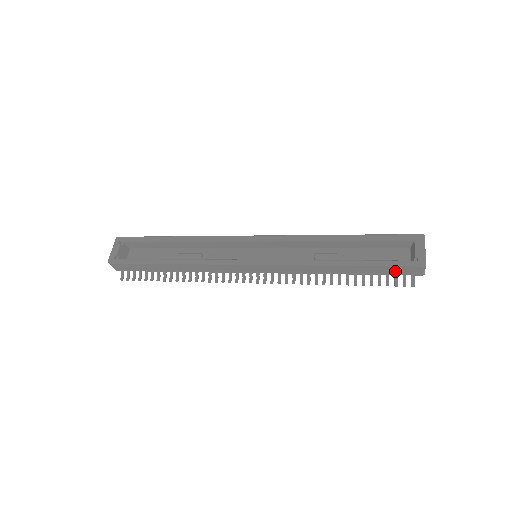
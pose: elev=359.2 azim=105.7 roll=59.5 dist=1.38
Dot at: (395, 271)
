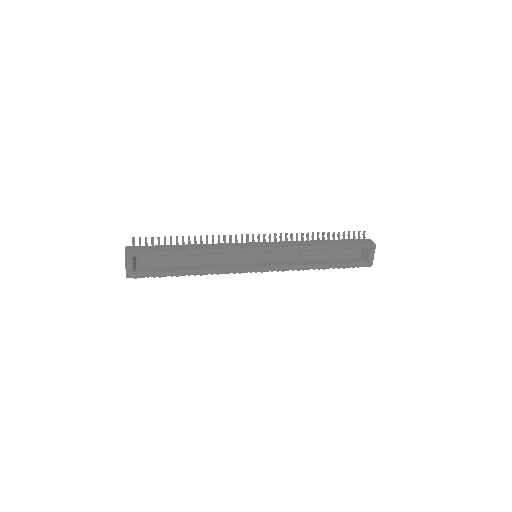
Dot at: occluded
